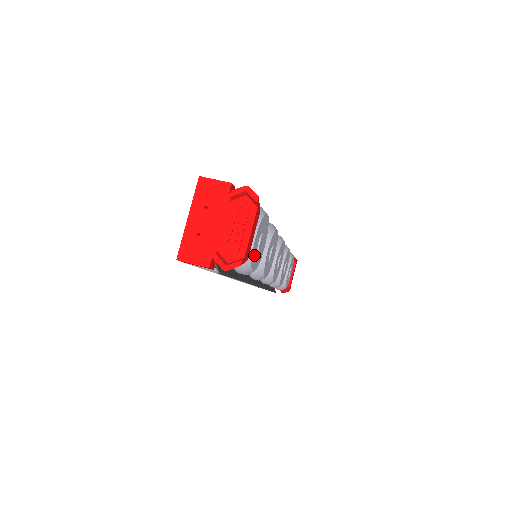
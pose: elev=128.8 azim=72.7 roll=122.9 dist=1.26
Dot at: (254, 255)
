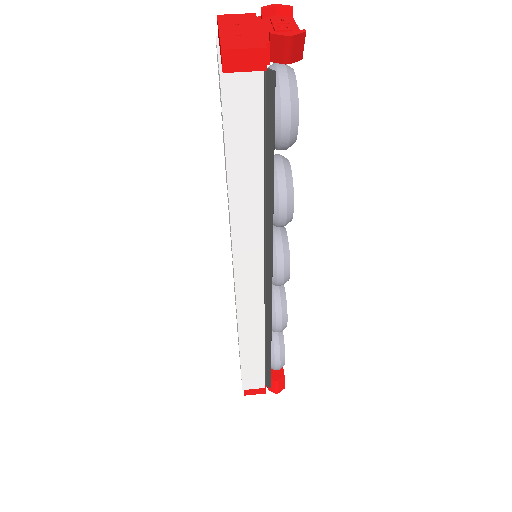
Dot at: occluded
